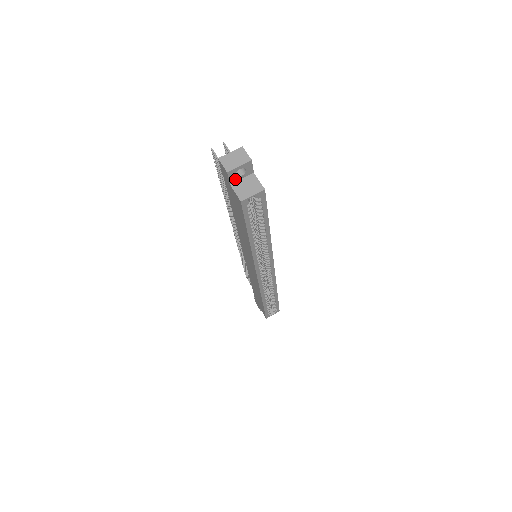
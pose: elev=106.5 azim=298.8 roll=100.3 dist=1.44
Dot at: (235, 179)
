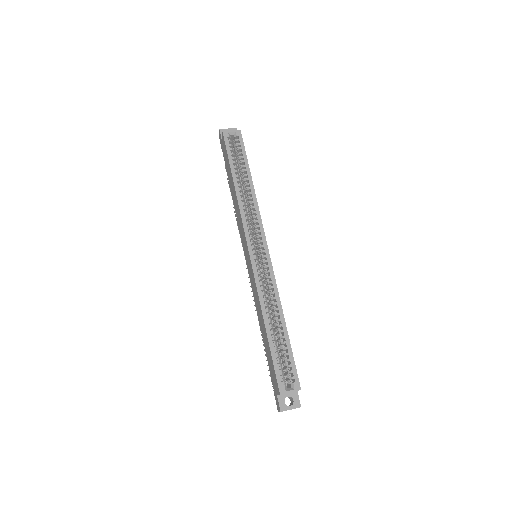
Dot at: occluded
